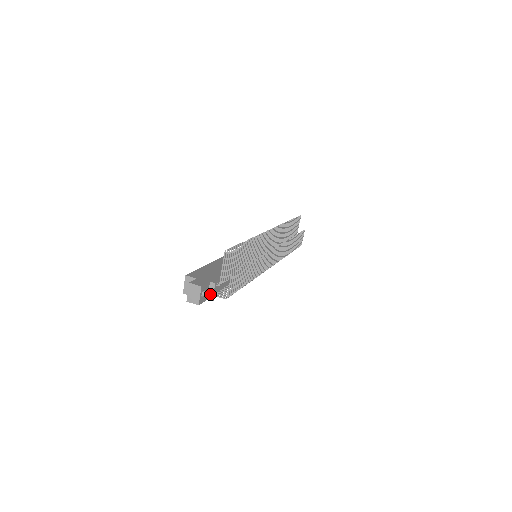
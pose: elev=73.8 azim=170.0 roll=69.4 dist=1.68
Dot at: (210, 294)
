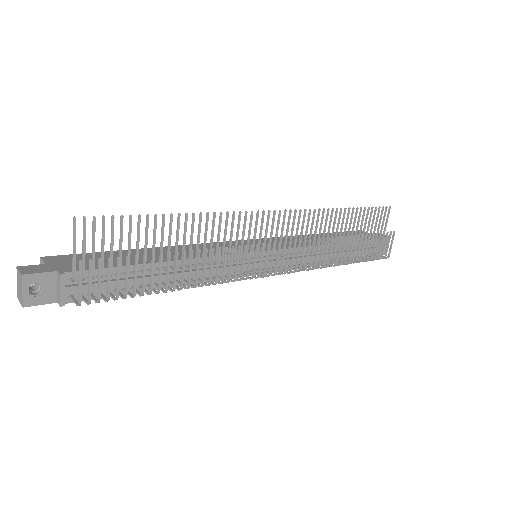
Dot at: (58, 293)
